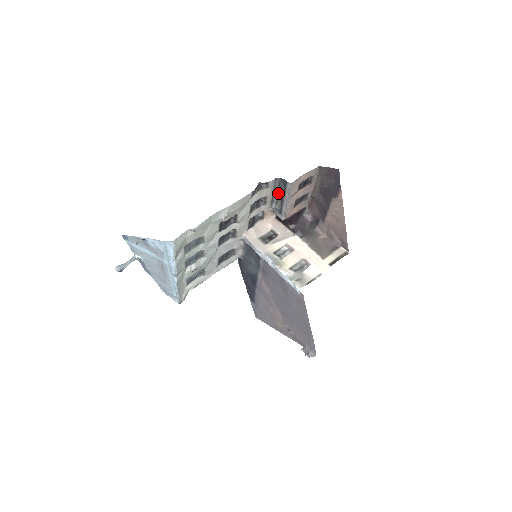
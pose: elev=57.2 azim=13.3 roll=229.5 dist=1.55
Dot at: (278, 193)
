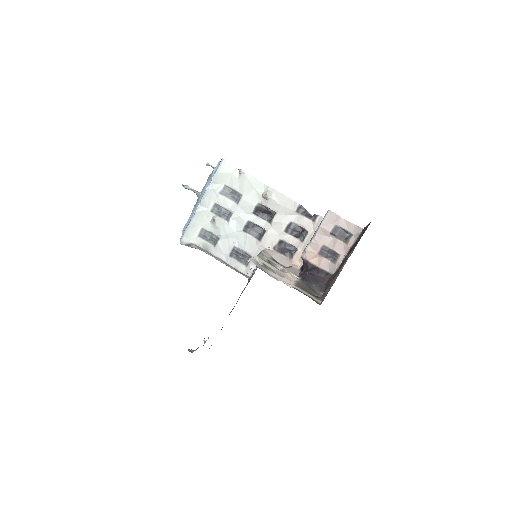
Dot at: occluded
